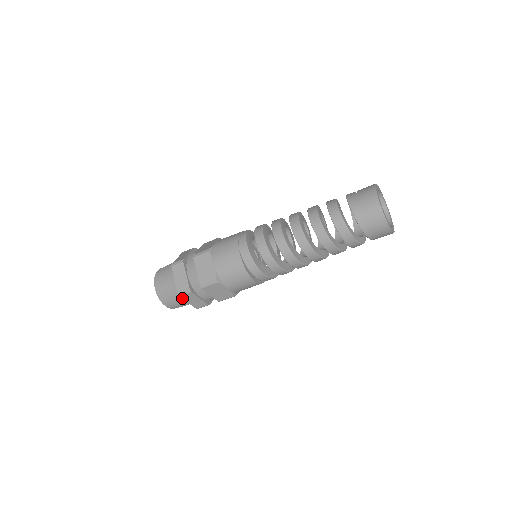
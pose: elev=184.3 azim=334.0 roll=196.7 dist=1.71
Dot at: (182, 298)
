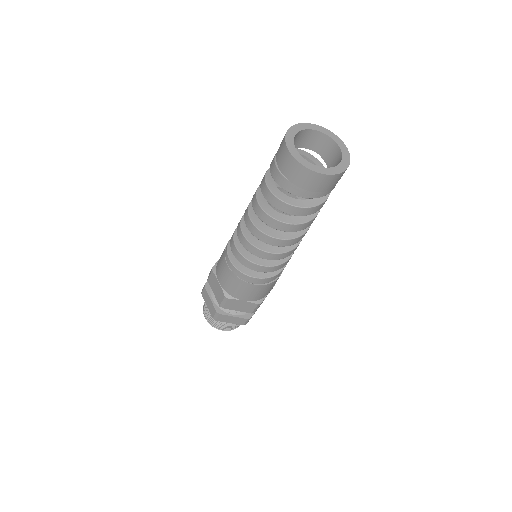
Dot at: (248, 321)
